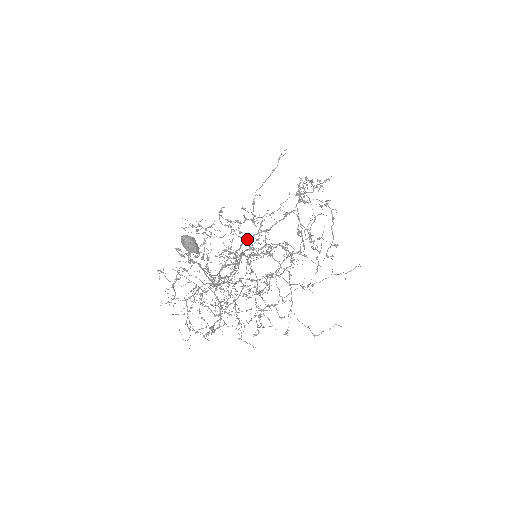
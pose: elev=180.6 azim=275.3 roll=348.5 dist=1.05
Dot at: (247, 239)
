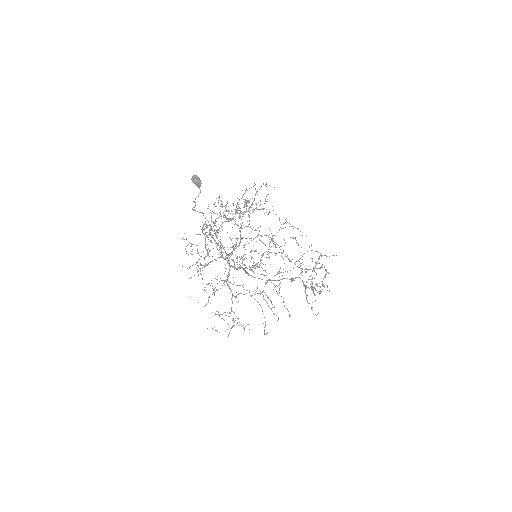
Dot at: (258, 278)
